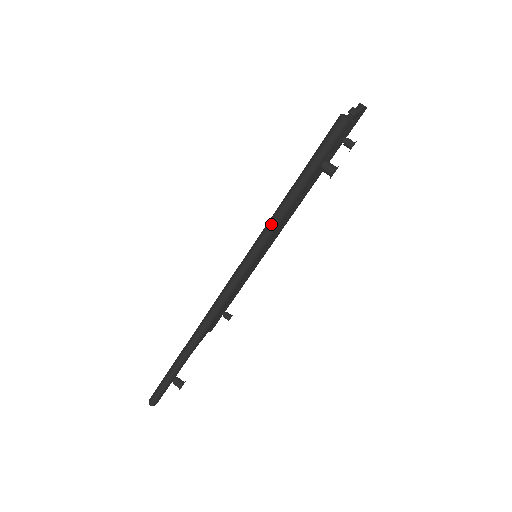
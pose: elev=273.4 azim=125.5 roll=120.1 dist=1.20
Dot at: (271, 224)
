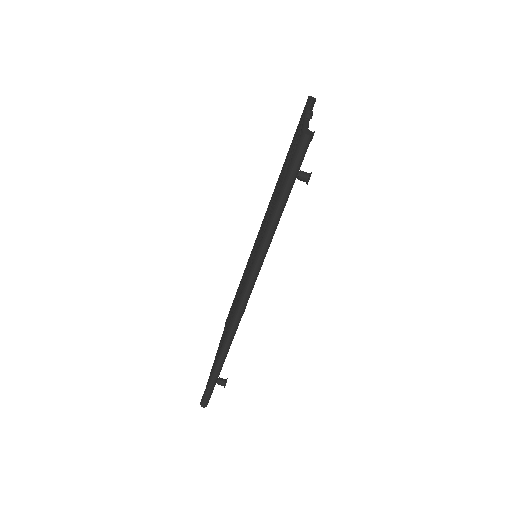
Dot at: (267, 235)
